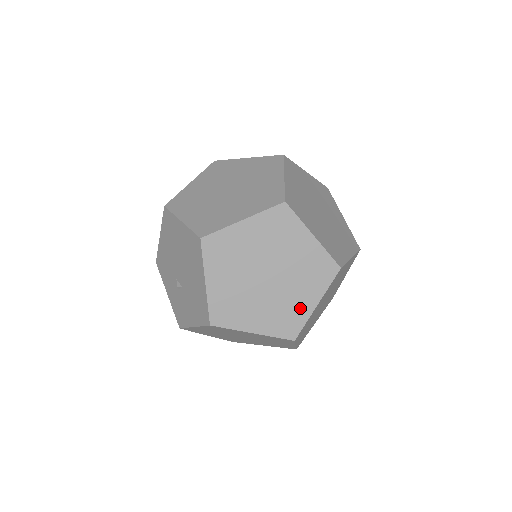
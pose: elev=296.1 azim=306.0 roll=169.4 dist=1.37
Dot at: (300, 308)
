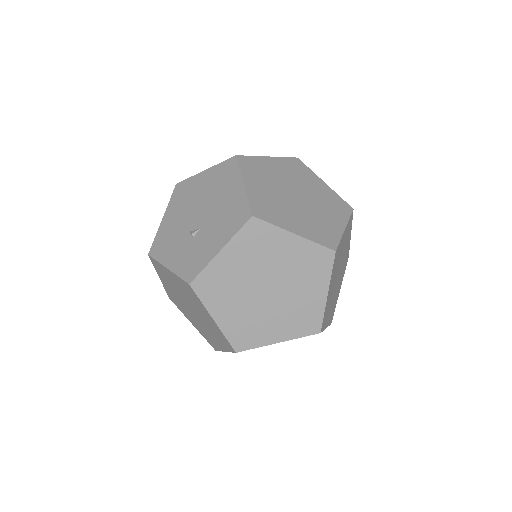
Dot at: (331, 227)
